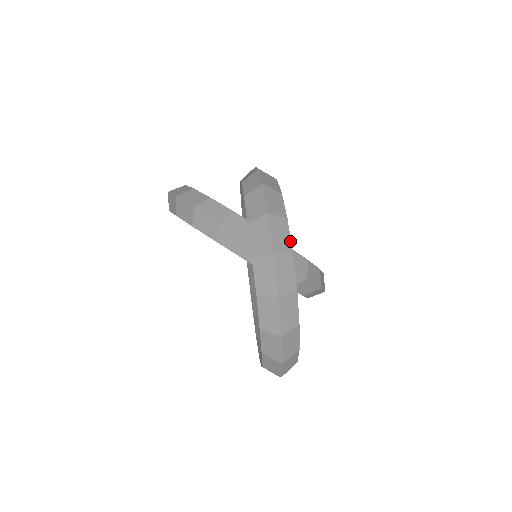
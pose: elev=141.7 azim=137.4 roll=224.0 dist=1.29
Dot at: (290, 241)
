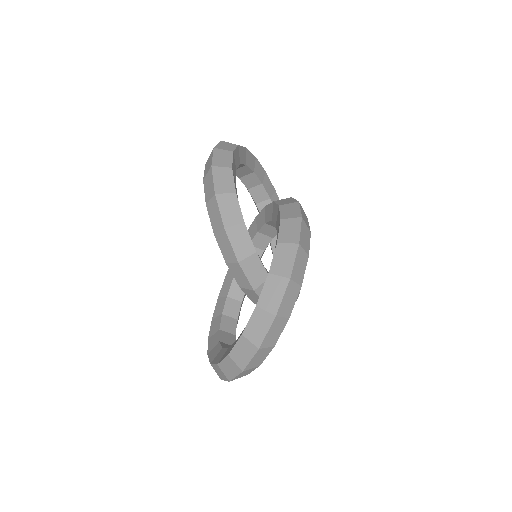
Dot at: occluded
